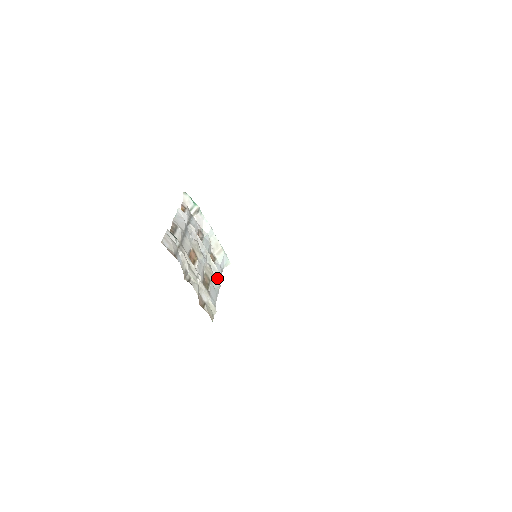
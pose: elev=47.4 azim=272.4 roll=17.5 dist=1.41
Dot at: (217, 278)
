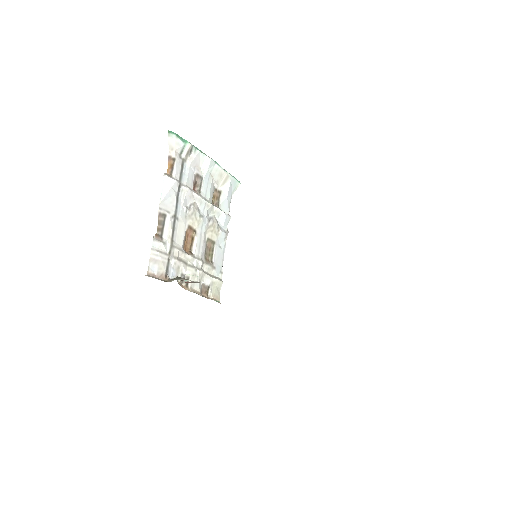
Dot at: (223, 224)
